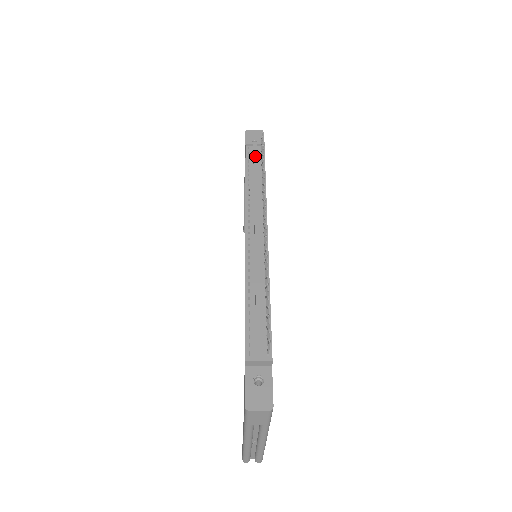
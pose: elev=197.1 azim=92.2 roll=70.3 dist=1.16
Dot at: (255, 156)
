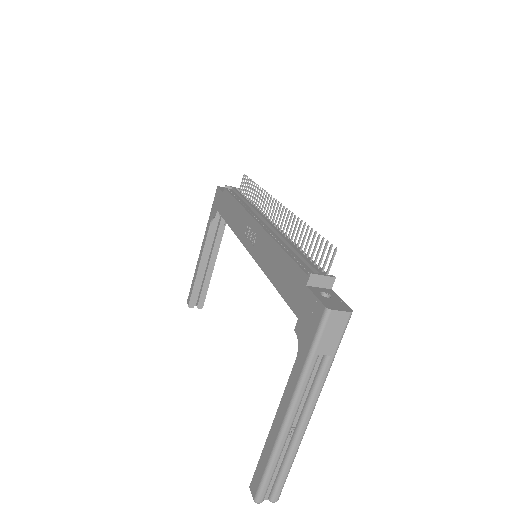
Dot at: (238, 191)
